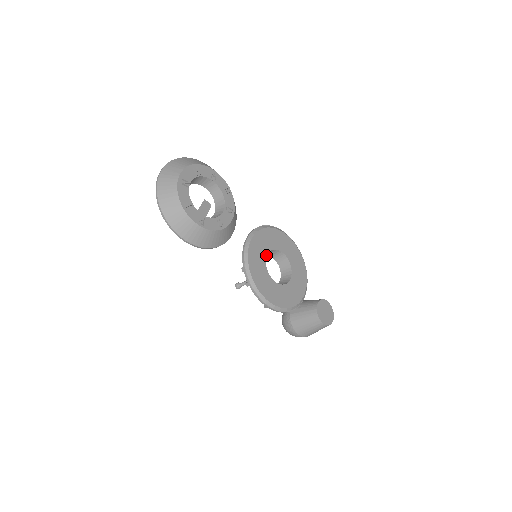
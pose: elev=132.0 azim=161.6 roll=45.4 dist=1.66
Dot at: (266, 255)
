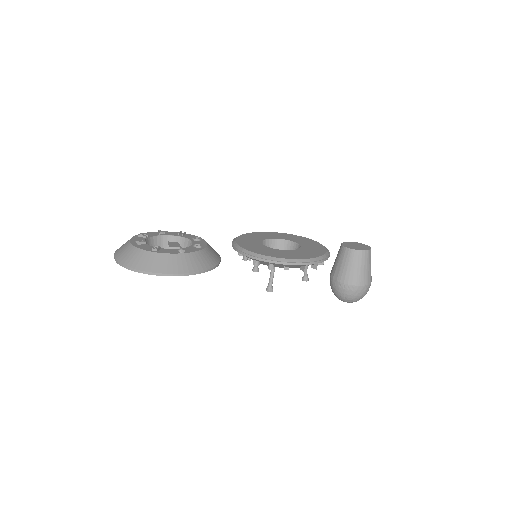
Dot at: (261, 244)
